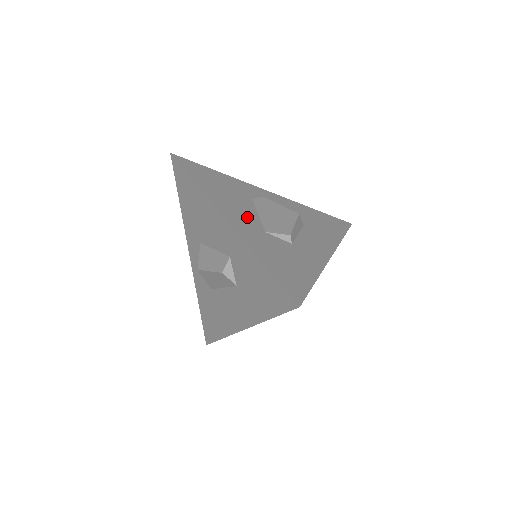
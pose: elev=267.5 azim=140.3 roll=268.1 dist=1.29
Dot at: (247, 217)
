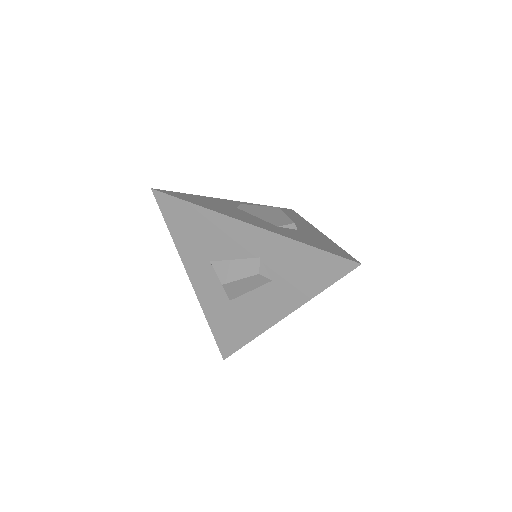
Dot at: (256, 220)
